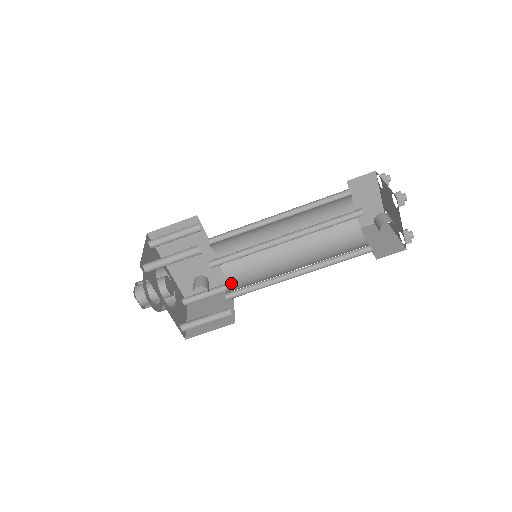
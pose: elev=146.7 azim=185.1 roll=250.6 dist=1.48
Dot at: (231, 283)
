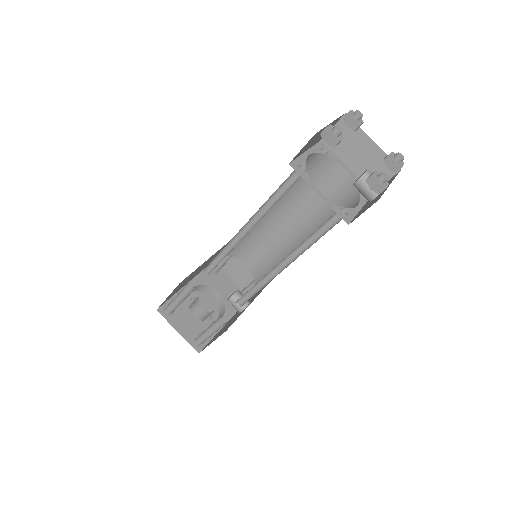
Dot at: (245, 259)
